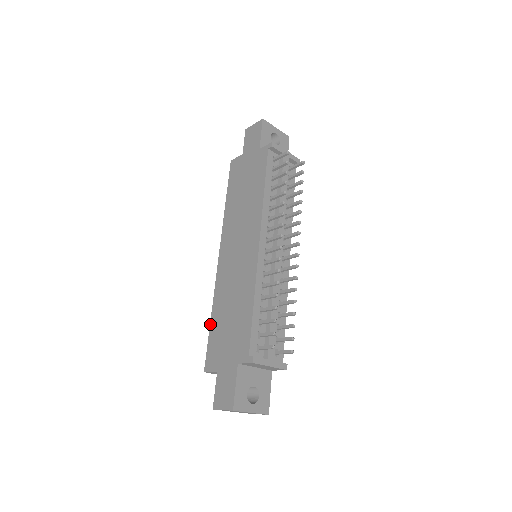
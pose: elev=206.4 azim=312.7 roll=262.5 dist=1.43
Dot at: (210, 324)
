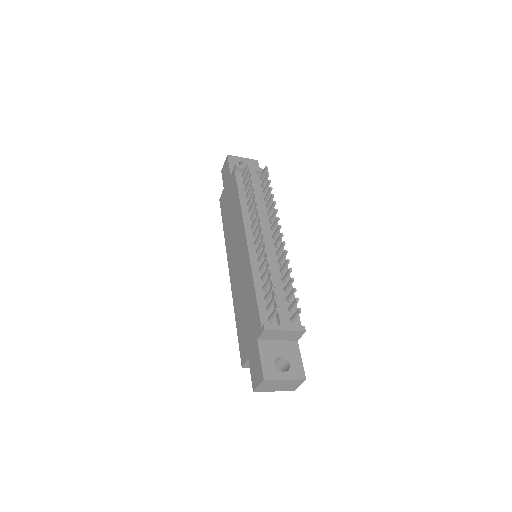
Dot at: (236, 327)
